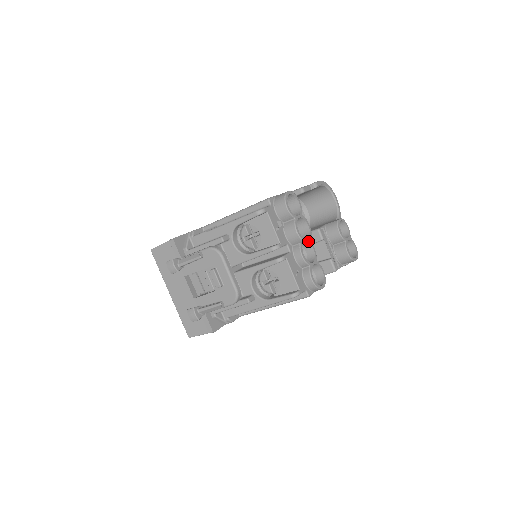
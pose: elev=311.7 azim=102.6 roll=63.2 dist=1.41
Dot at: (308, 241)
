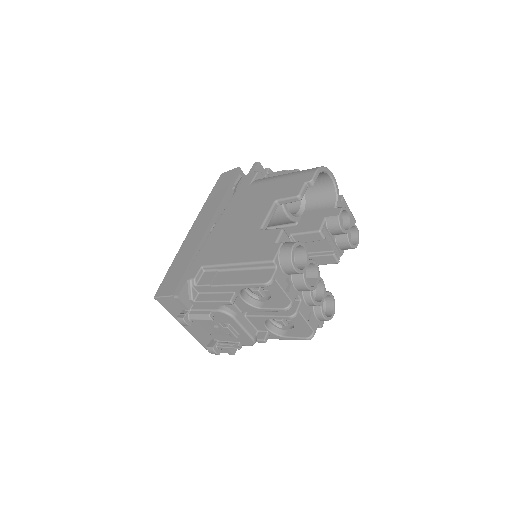
Dot at: (316, 279)
